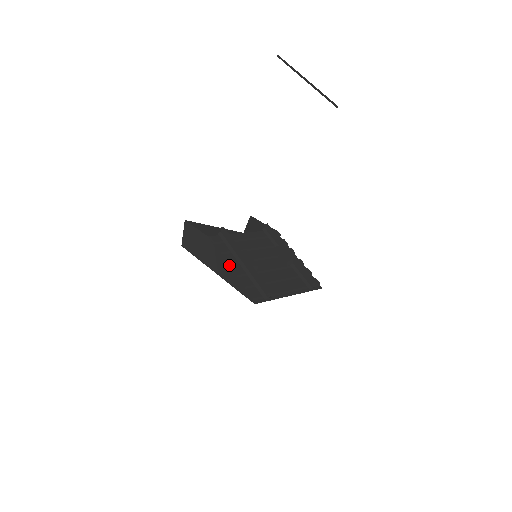
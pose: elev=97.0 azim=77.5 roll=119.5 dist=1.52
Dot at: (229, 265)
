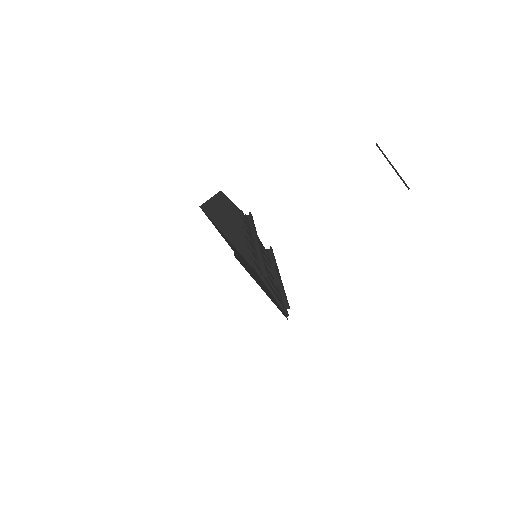
Dot at: (245, 234)
